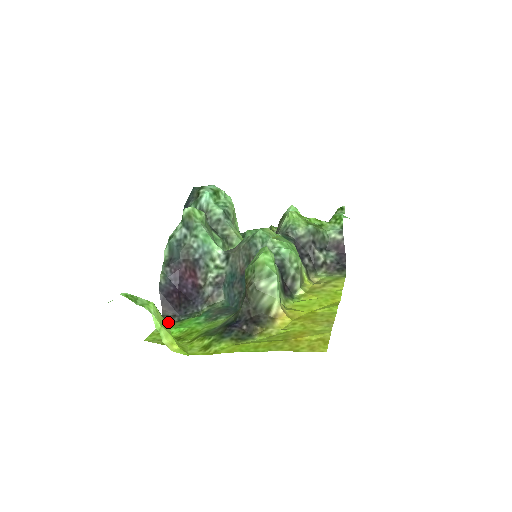
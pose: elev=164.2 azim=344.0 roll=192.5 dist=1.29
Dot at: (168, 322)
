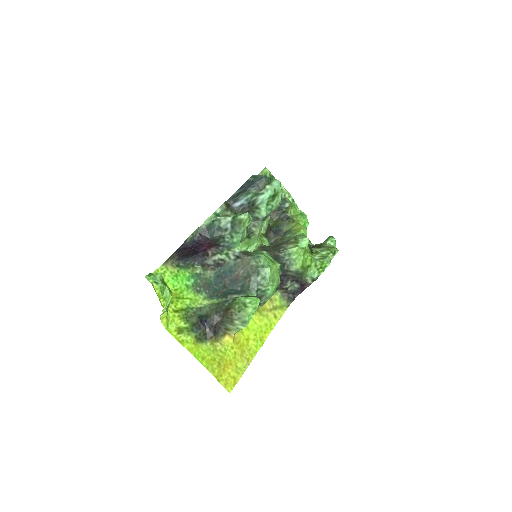
Dot at: (171, 263)
